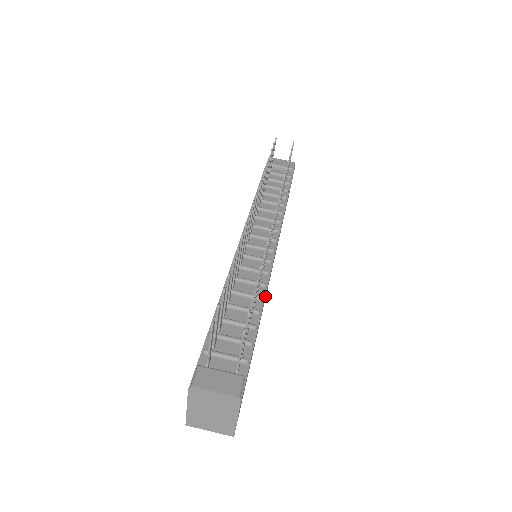
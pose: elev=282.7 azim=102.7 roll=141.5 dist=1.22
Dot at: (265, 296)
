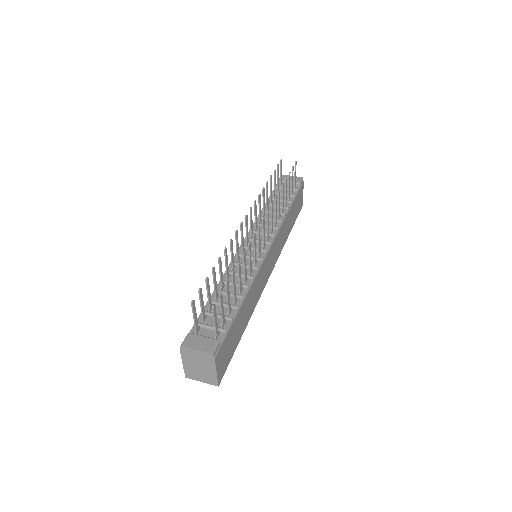
Dot at: (253, 286)
